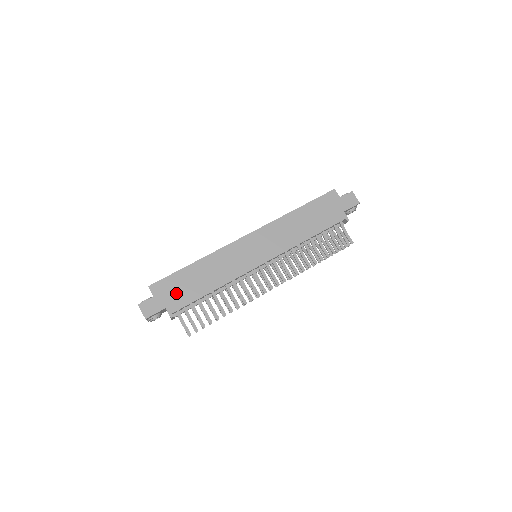
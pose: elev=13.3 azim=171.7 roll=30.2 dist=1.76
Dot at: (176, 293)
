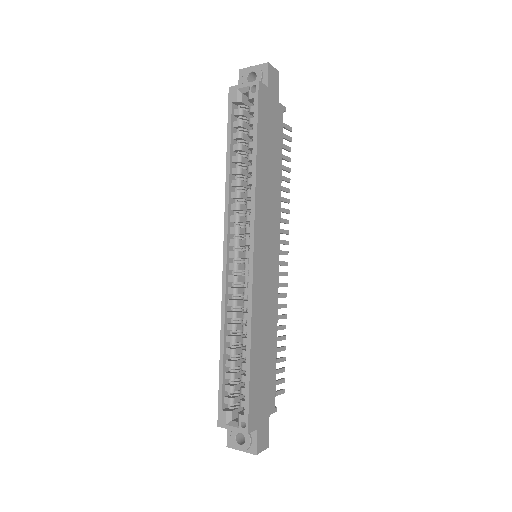
Dot at: (264, 394)
